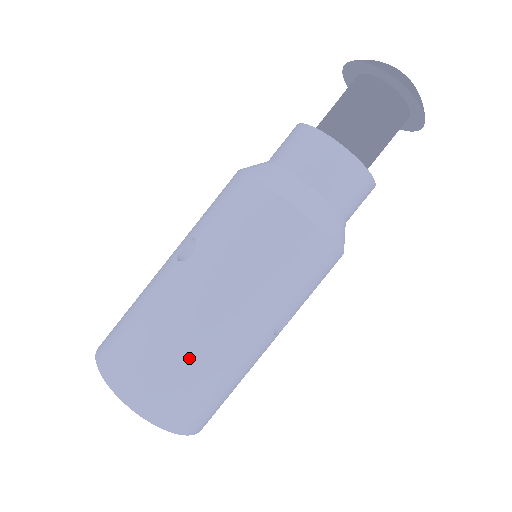
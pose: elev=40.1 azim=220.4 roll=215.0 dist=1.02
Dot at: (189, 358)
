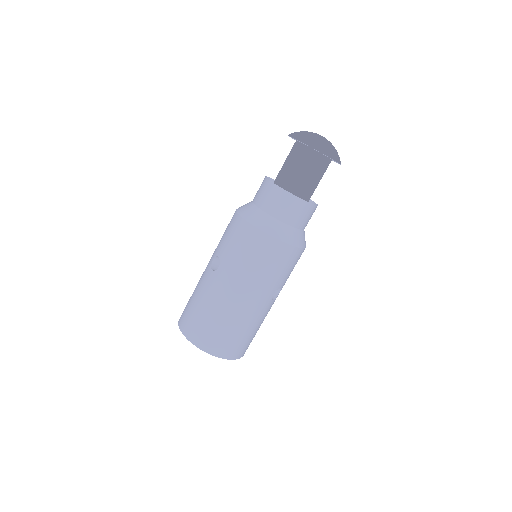
Dot at: (228, 322)
